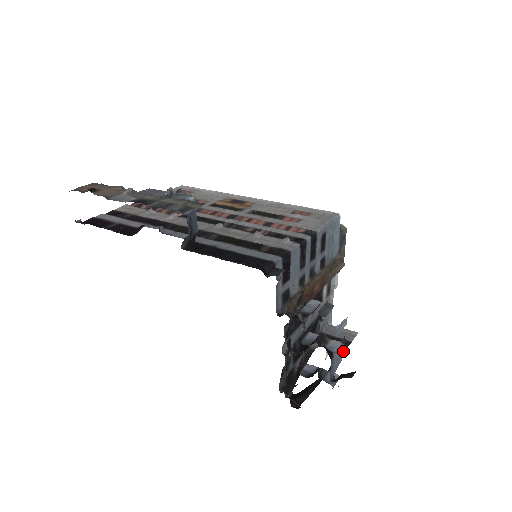
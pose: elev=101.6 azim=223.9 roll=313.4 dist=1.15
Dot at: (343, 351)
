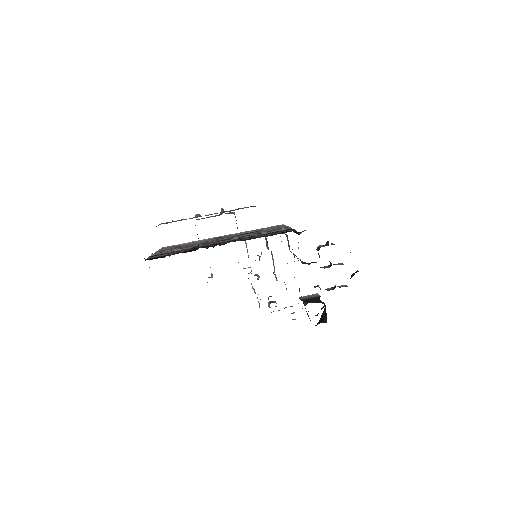
Dot at: occluded
